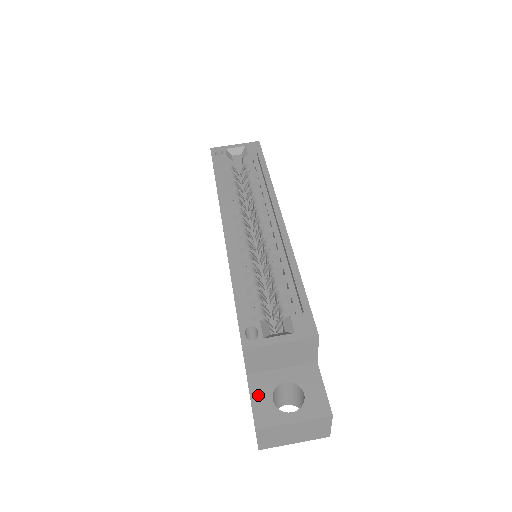
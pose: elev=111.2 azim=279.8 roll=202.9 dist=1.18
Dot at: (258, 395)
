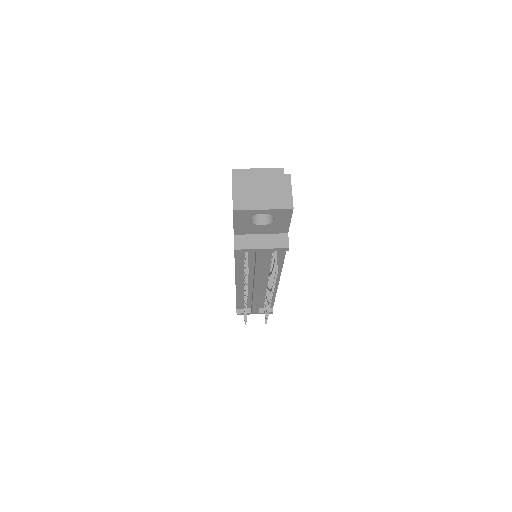
Dot at: occluded
